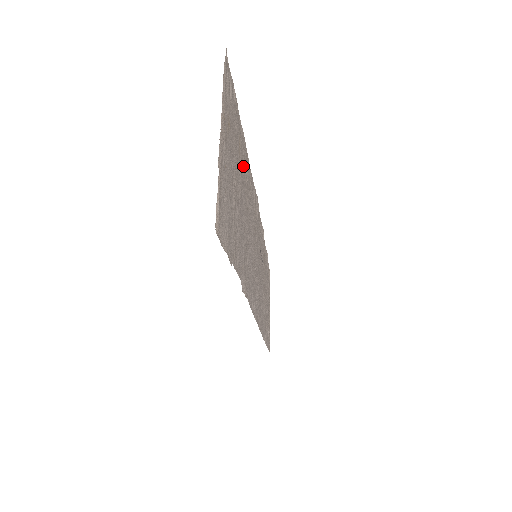
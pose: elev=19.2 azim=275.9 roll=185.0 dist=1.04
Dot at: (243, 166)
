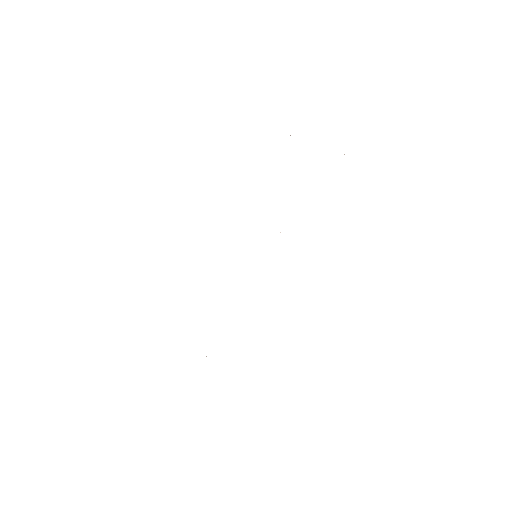
Dot at: occluded
